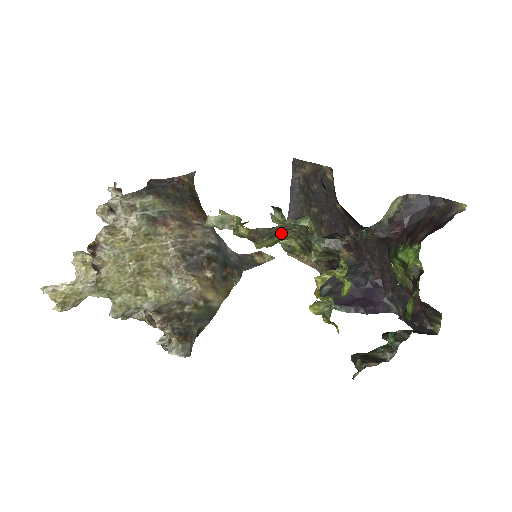
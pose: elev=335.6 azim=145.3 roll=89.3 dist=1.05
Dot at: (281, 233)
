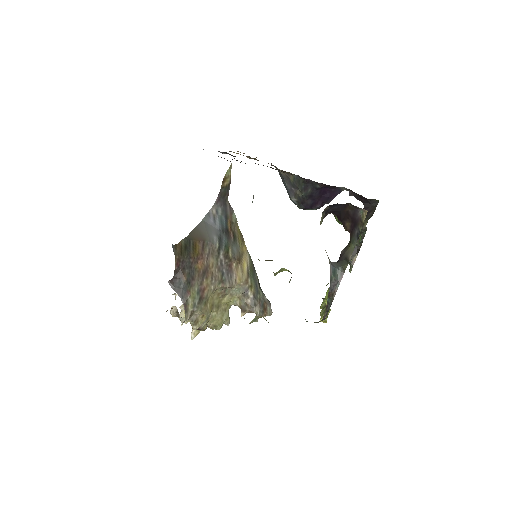
Dot at: occluded
